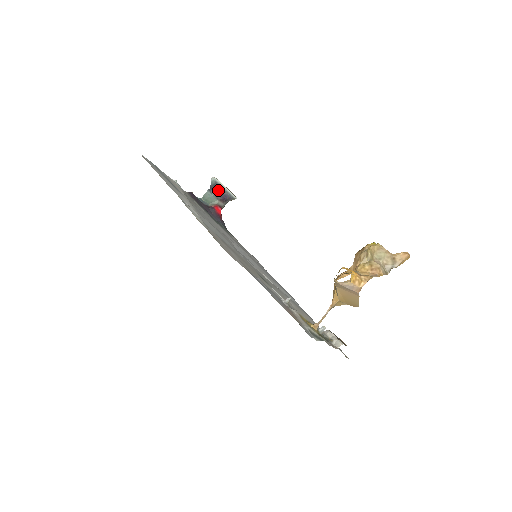
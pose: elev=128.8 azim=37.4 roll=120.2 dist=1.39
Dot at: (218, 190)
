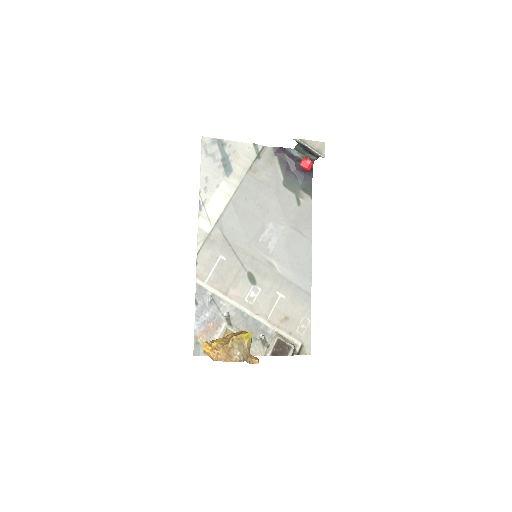
Dot at: (305, 147)
